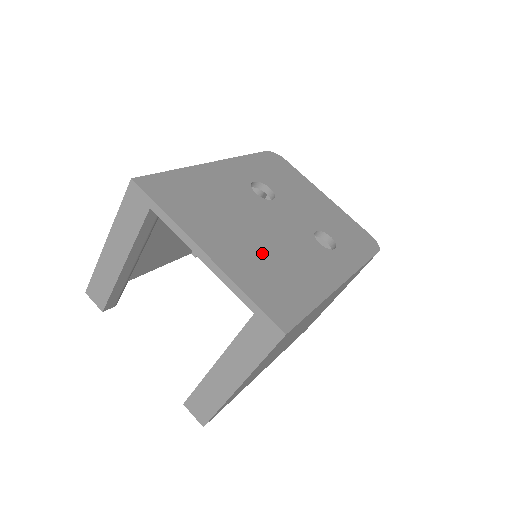
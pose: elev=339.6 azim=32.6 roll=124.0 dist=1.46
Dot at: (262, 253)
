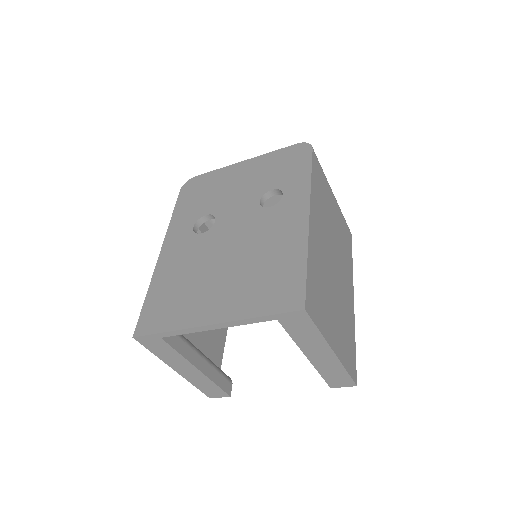
Dot at: (242, 272)
